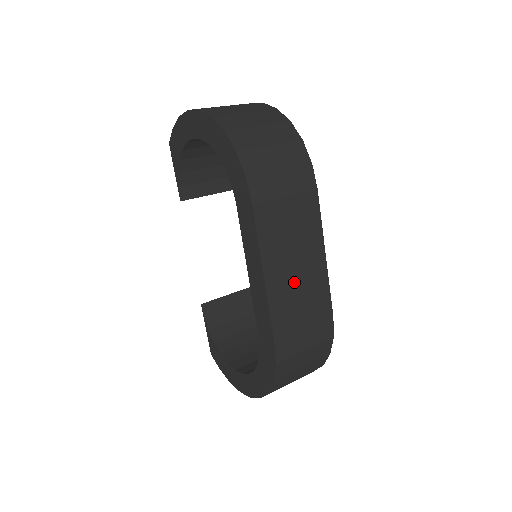
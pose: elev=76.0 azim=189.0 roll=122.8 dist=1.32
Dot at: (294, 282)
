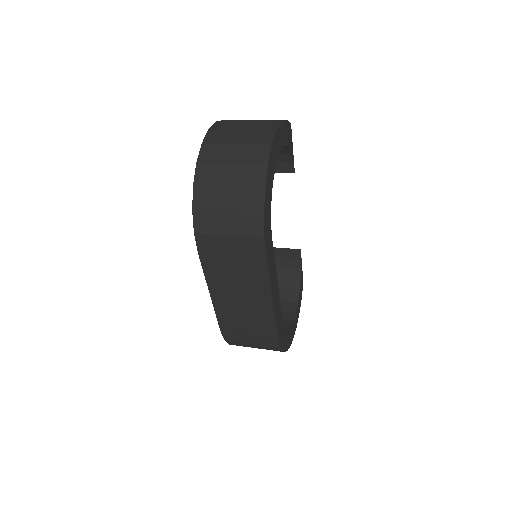
Dot at: (239, 307)
